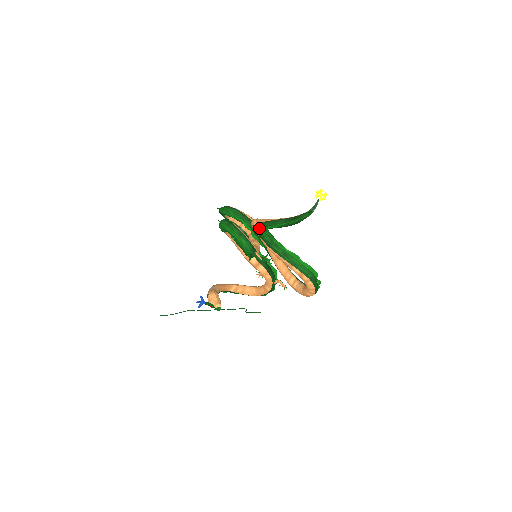
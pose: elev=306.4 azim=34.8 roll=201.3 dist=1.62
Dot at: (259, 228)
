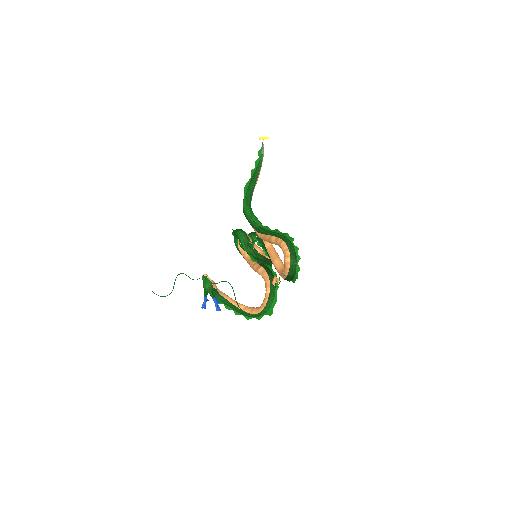
Dot at: (244, 206)
